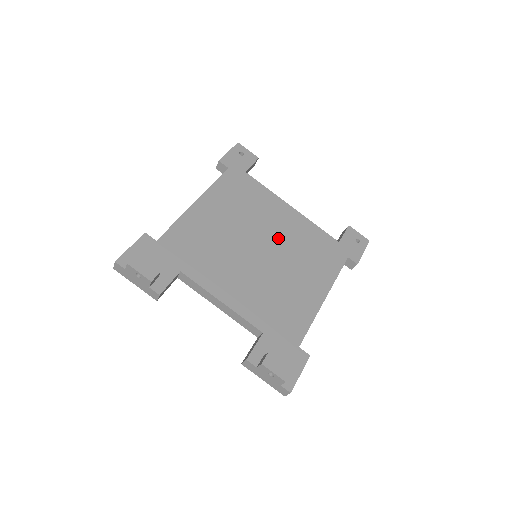
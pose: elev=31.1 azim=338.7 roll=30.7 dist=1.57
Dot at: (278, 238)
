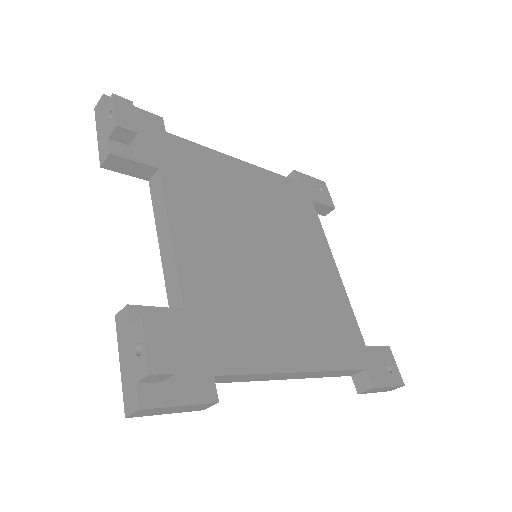
Dot at: (297, 267)
